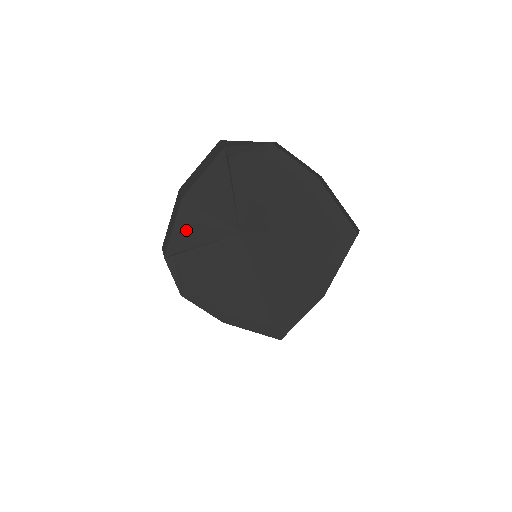
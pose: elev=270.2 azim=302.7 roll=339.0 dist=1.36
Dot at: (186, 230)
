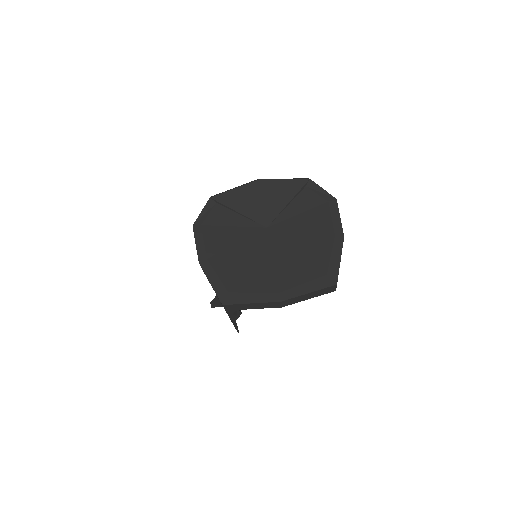
Dot at: (240, 196)
